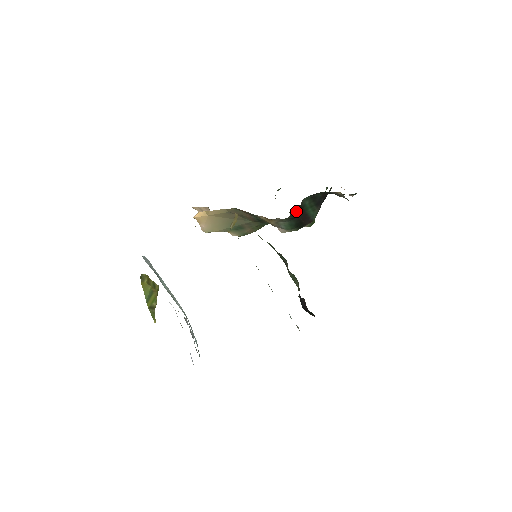
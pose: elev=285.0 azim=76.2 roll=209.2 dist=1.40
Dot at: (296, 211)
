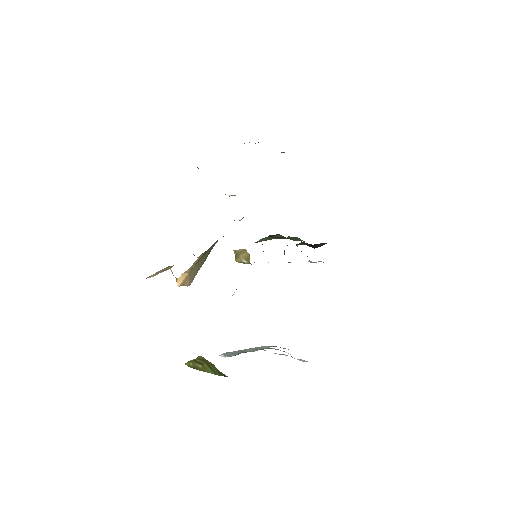
Dot at: occluded
